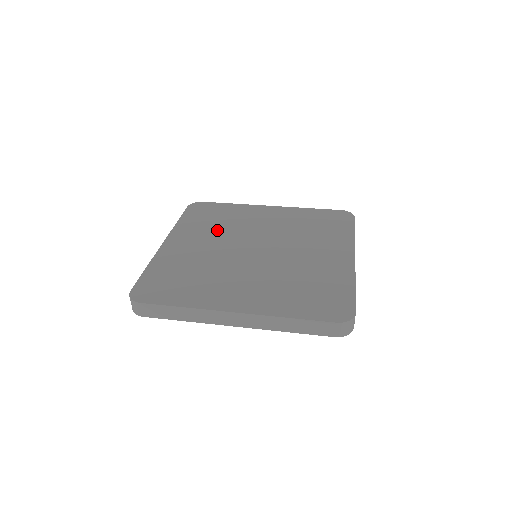
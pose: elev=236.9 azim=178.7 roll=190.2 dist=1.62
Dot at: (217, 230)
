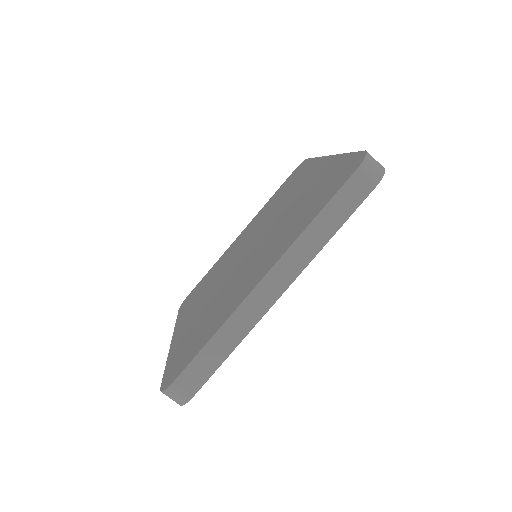
Dot at: (210, 285)
